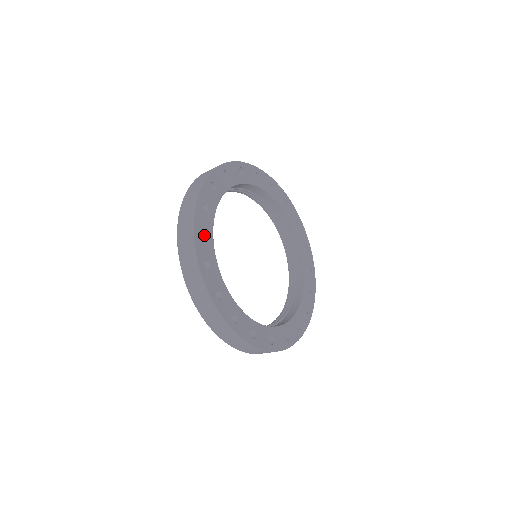
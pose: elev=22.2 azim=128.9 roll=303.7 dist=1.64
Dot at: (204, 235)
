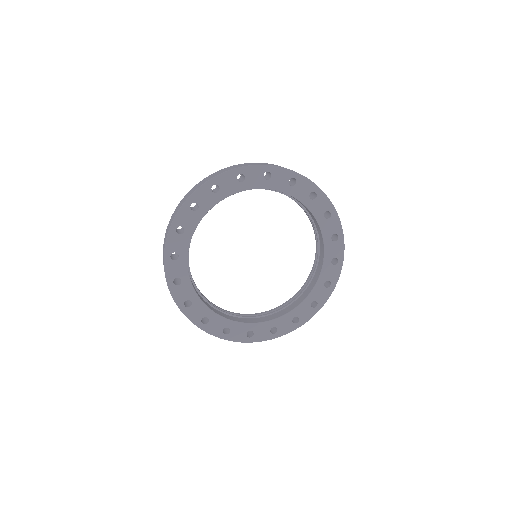
Dot at: (184, 230)
